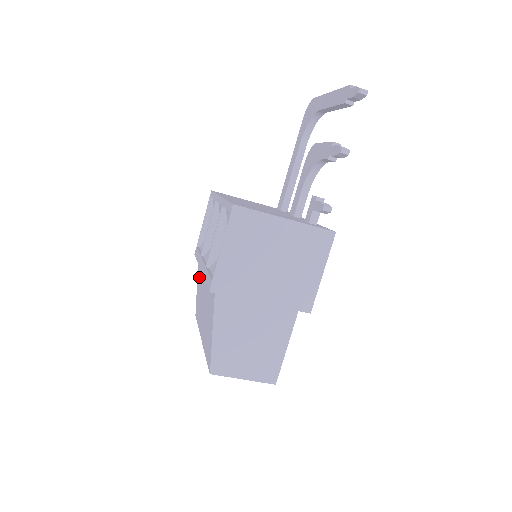
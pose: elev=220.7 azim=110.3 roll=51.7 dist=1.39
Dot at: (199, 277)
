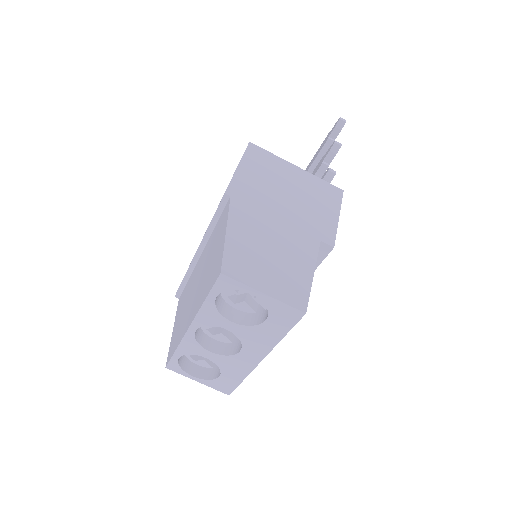
Dot at: (181, 304)
